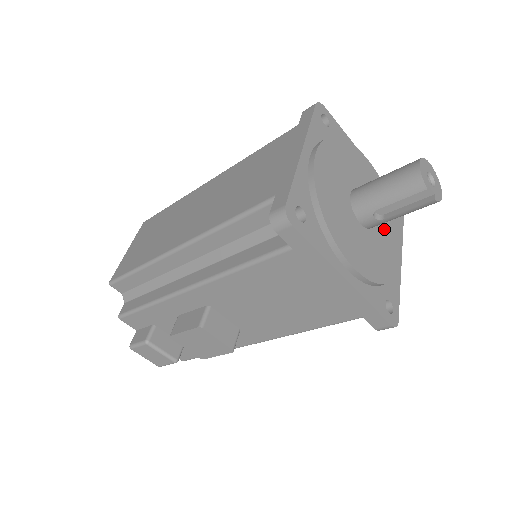
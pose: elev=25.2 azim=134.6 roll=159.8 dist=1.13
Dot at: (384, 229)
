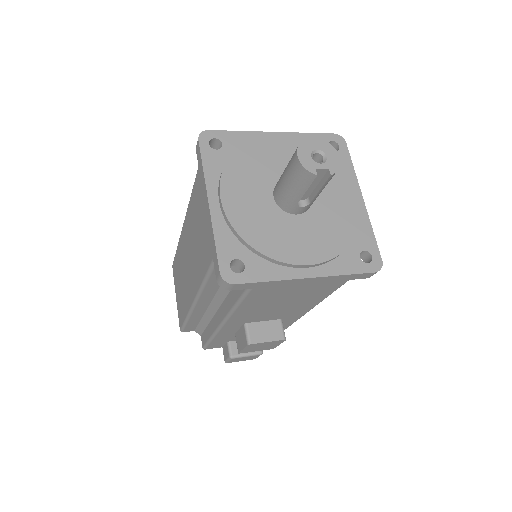
Dot at: (325, 190)
